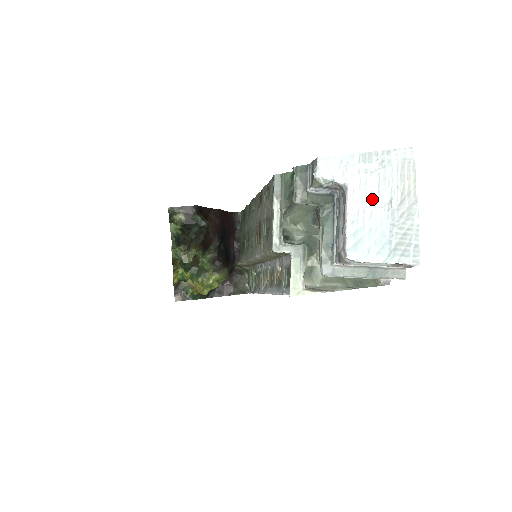
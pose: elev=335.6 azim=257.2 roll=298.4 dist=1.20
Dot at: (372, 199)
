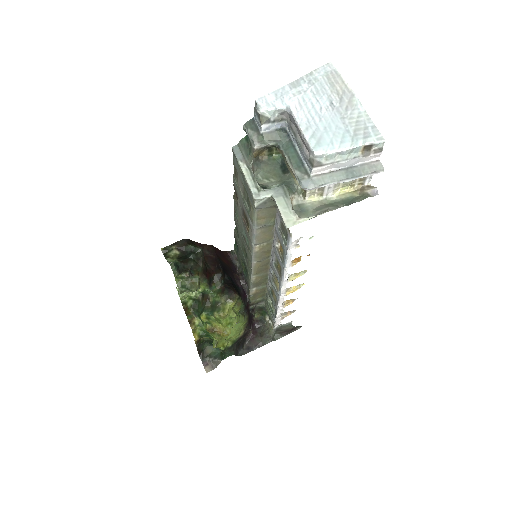
Dot at: (315, 108)
